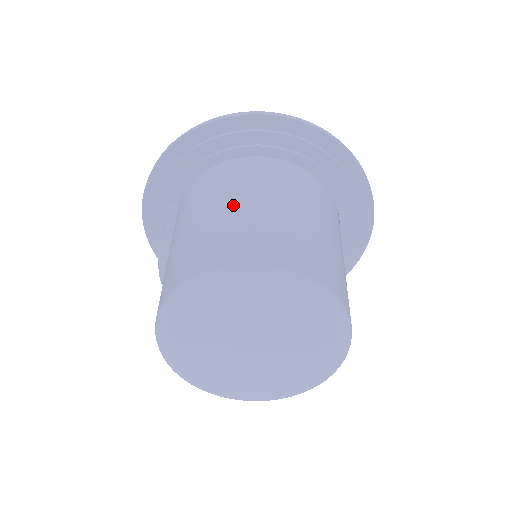
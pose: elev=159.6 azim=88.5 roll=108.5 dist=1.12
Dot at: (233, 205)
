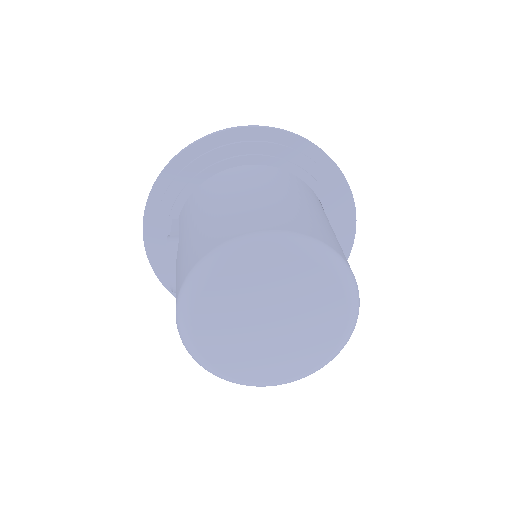
Dot at: (239, 196)
